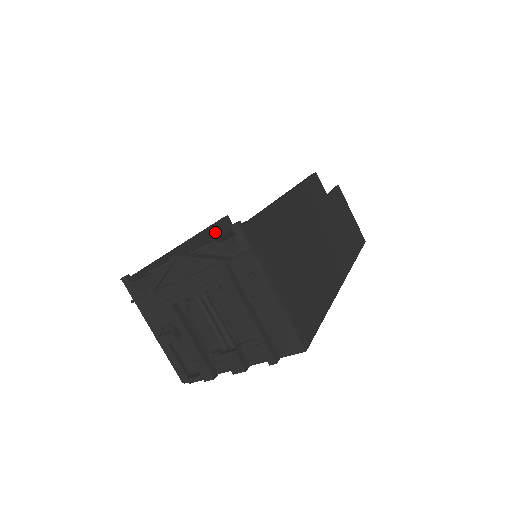
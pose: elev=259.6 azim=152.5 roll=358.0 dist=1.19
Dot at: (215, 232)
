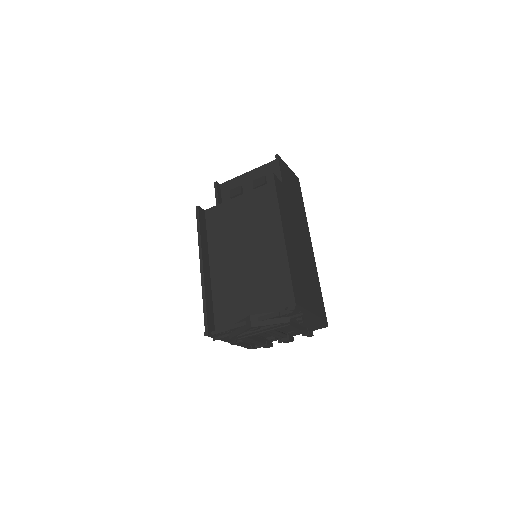
Dot at: (204, 233)
